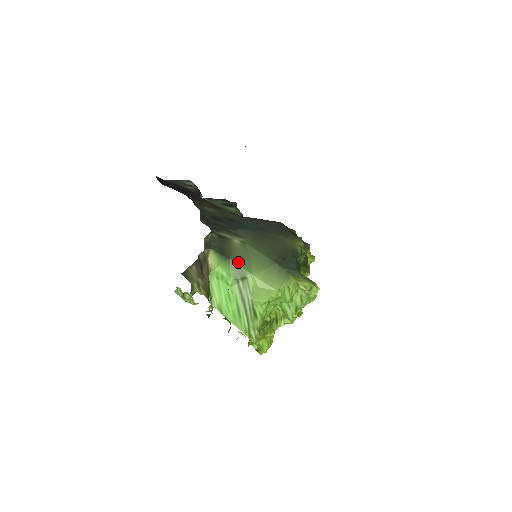
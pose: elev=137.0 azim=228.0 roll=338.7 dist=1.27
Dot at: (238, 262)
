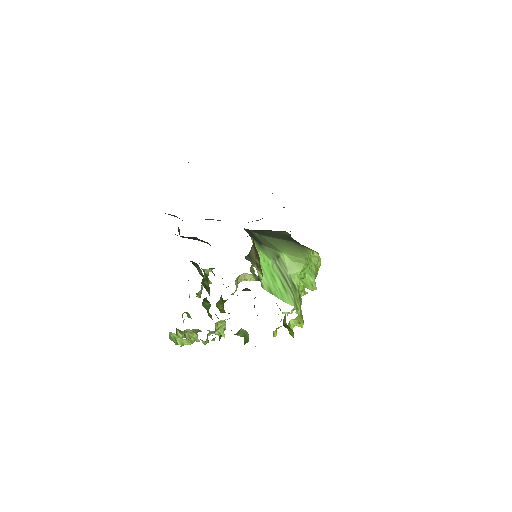
Dot at: (268, 246)
